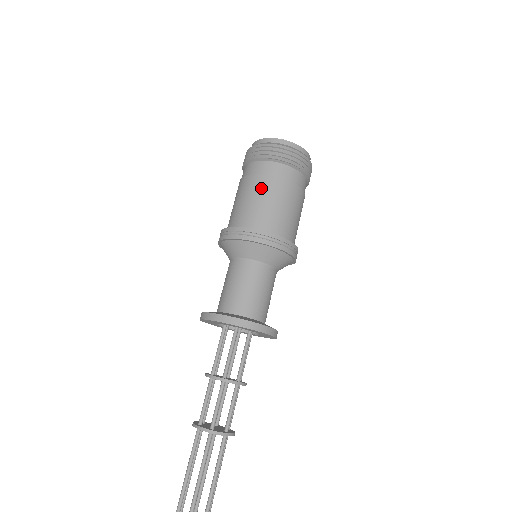
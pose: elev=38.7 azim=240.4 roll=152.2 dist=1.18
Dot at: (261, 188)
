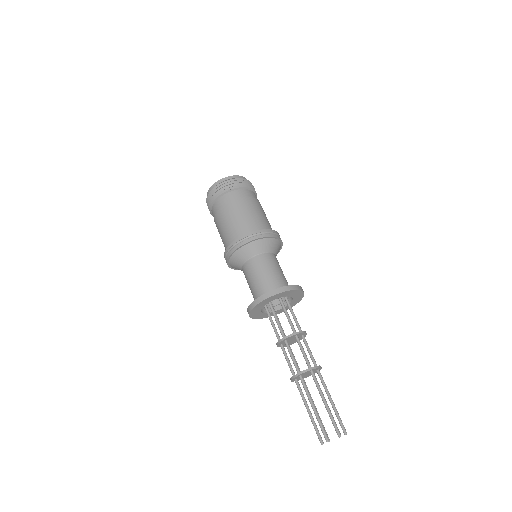
Dot at: (243, 207)
